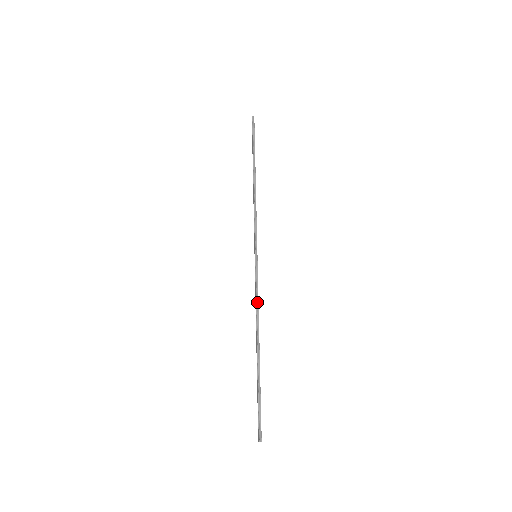
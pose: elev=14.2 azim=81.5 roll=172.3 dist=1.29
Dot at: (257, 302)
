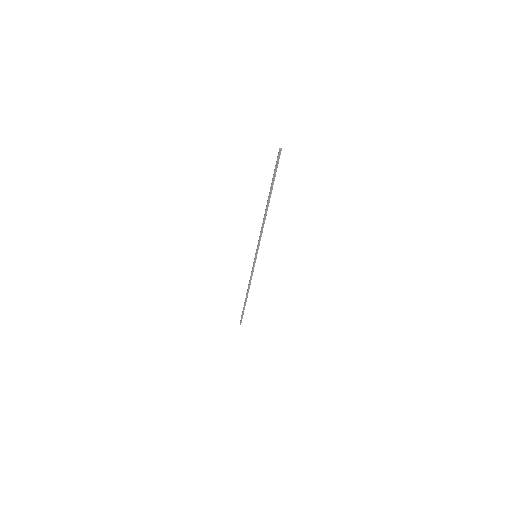
Dot at: (262, 230)
